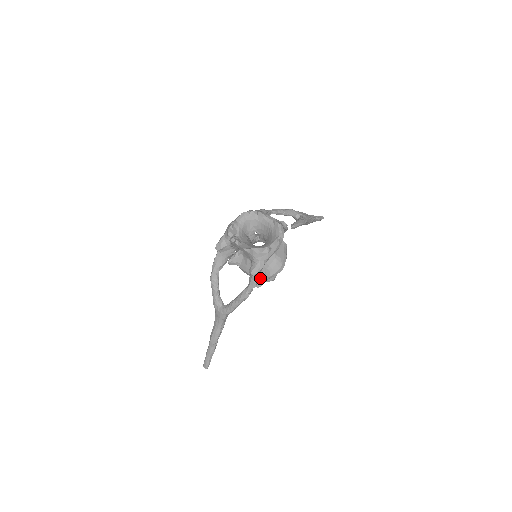
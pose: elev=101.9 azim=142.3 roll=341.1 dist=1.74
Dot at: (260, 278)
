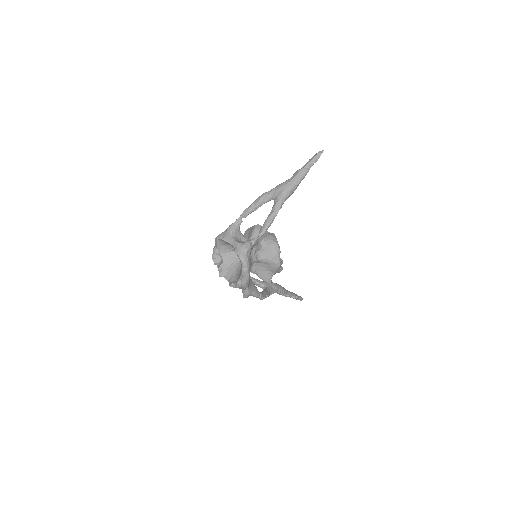
Dot at: (265, 280)
